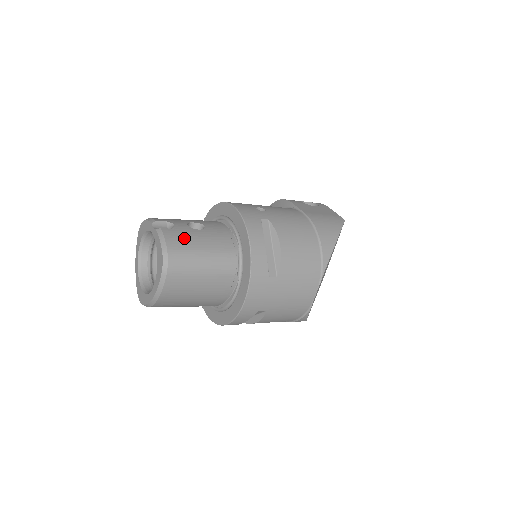
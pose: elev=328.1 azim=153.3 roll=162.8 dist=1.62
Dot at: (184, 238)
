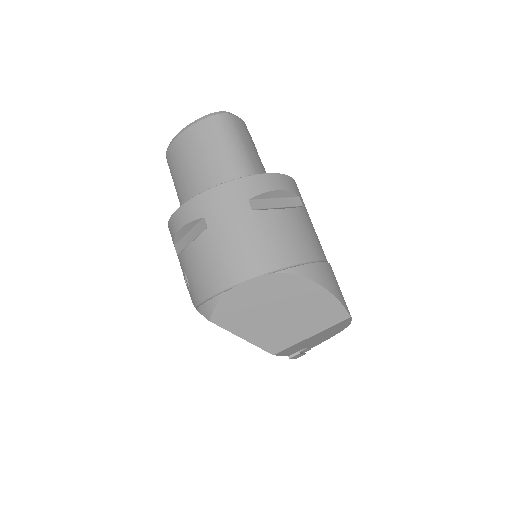
Dot at: (247, 134)
